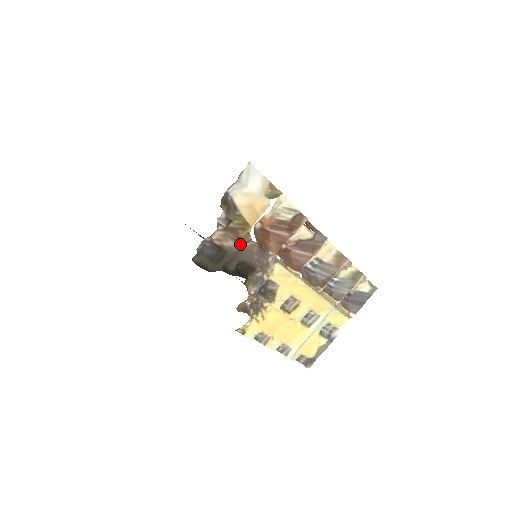
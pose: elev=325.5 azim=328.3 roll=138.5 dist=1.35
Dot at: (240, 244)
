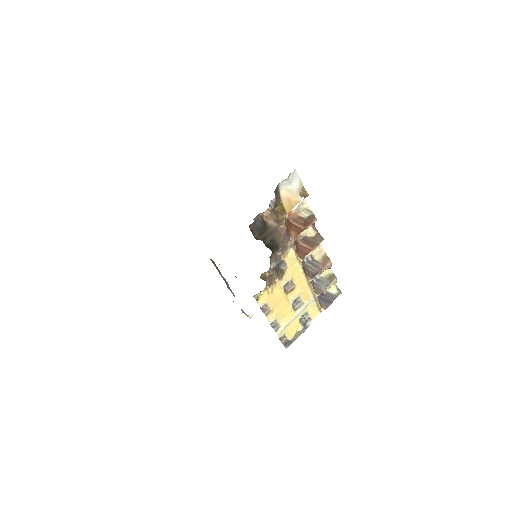
Dot at: (276, 225)
